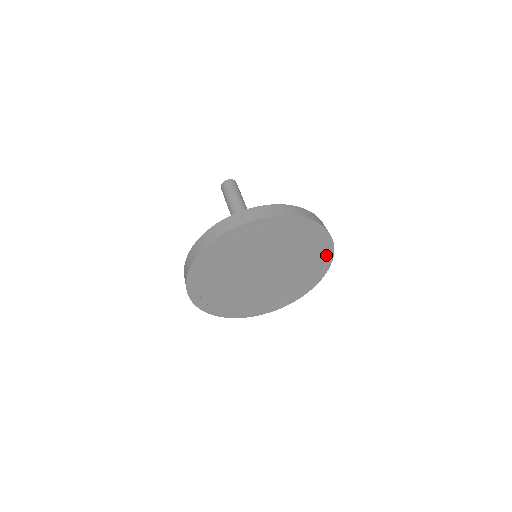
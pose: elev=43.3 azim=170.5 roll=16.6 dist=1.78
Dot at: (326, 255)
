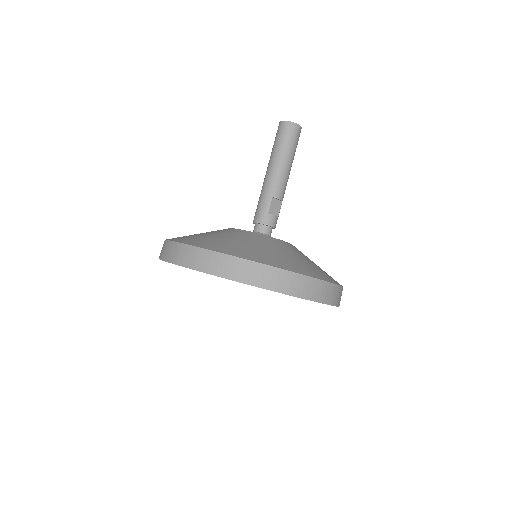
Dot at: occluded
